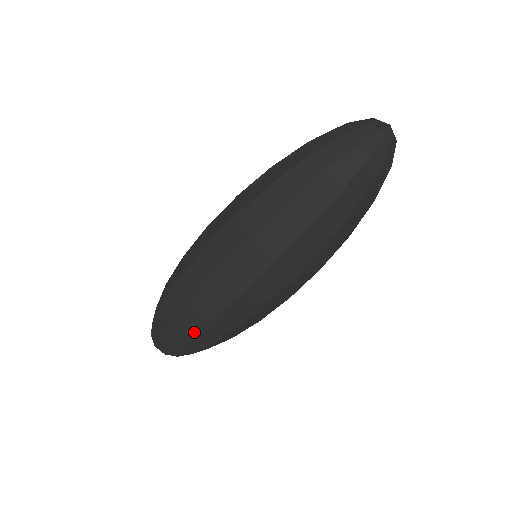
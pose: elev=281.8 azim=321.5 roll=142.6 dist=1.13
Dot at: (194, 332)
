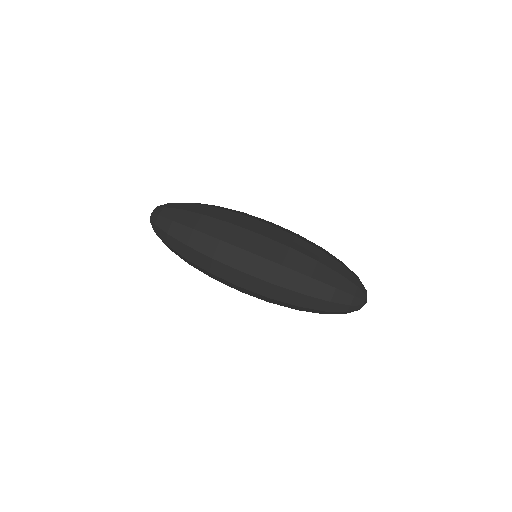
Dot at: (193, 262)
